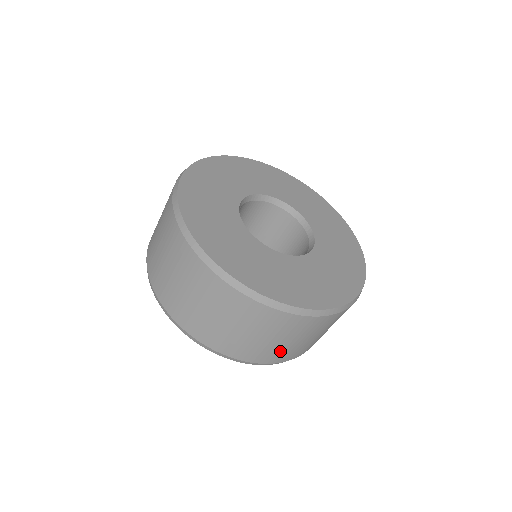
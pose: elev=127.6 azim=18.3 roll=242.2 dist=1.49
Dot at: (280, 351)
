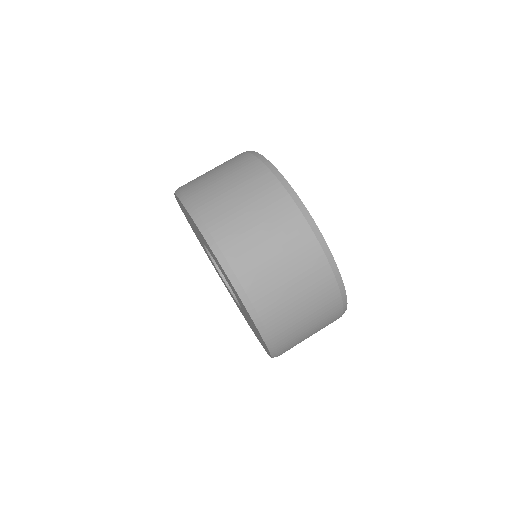
Dot at: (275, 293)
